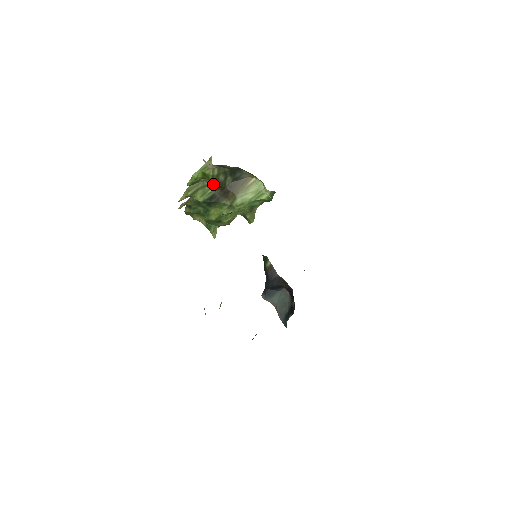
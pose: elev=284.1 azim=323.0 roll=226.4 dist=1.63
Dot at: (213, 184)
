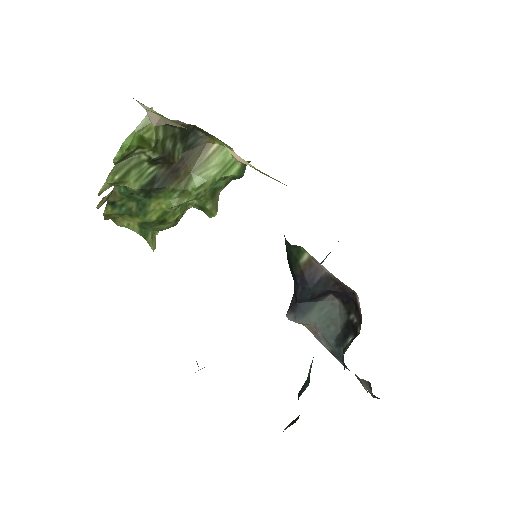
Dot at: (156, 156)
